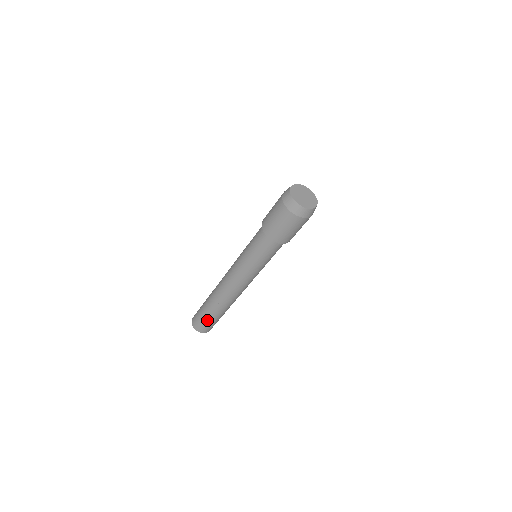
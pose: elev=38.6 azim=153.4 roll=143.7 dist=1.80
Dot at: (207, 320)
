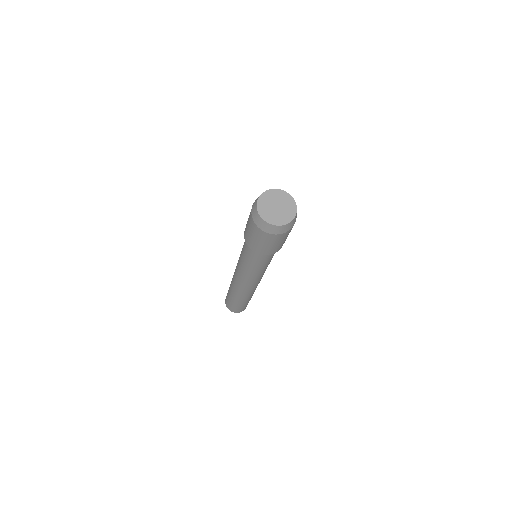
Dot at: (246, 304)
